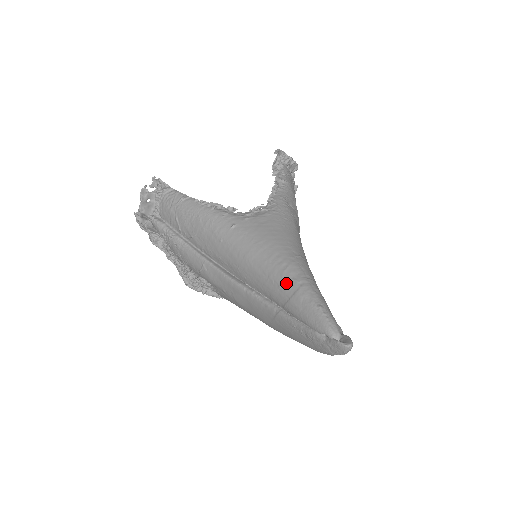
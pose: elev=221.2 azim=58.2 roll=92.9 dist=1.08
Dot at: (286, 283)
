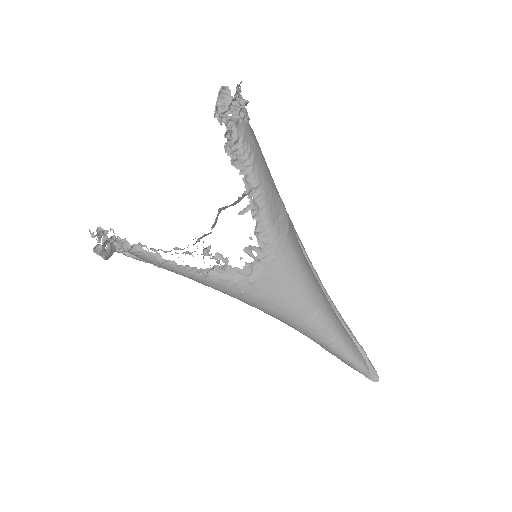
Dot at: (318, 343)
